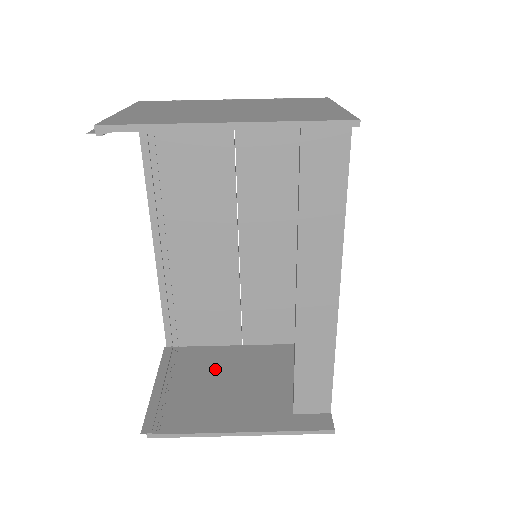
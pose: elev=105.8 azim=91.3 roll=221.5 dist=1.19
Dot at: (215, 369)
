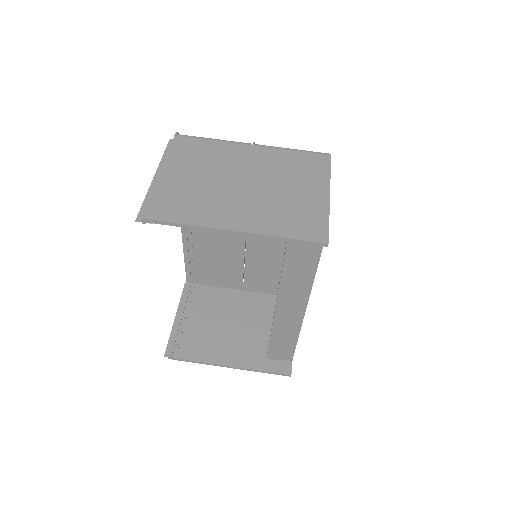
Dot at: (219, 310)
